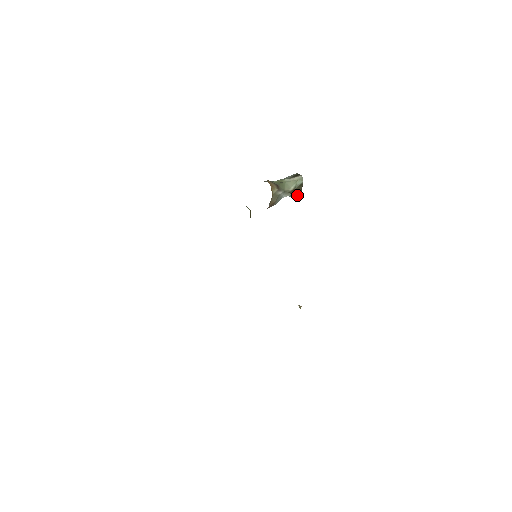
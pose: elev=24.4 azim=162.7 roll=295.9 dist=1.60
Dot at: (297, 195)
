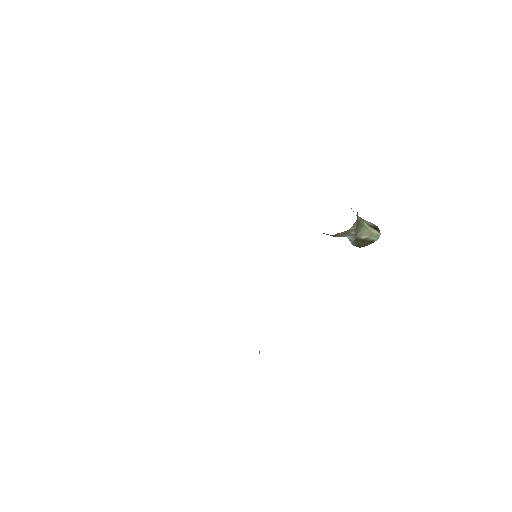
Dot at: (356, 245)
